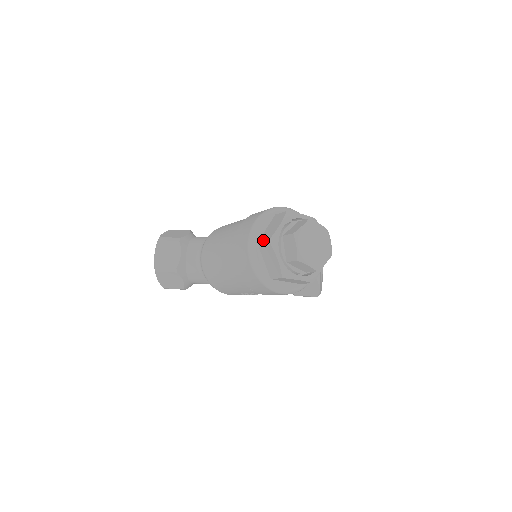
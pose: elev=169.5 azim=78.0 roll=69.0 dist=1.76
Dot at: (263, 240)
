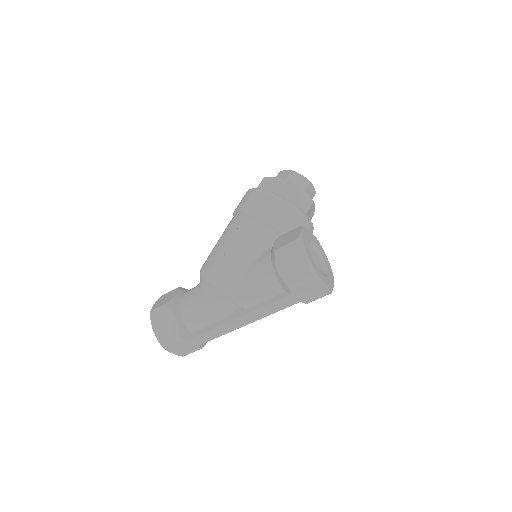
Dot at: occluded
